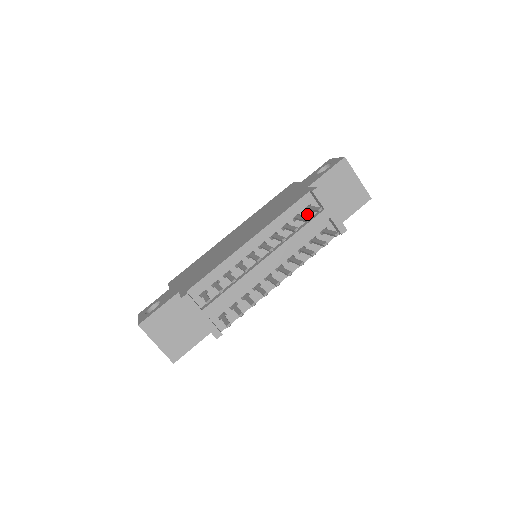
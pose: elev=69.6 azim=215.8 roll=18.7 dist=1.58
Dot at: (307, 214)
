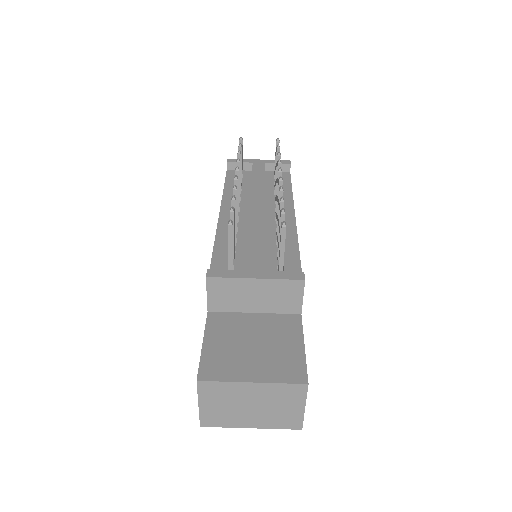
Dot at: (245, 178)
